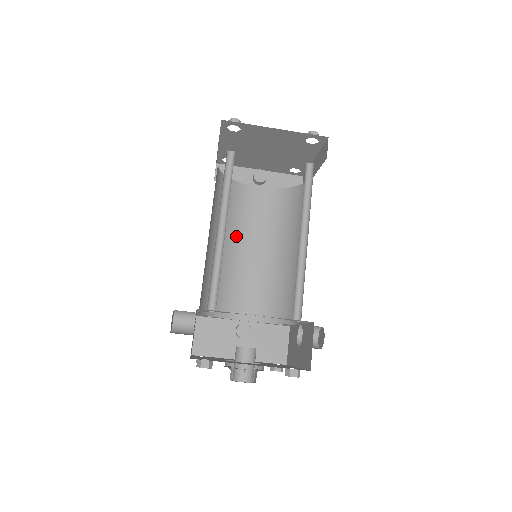
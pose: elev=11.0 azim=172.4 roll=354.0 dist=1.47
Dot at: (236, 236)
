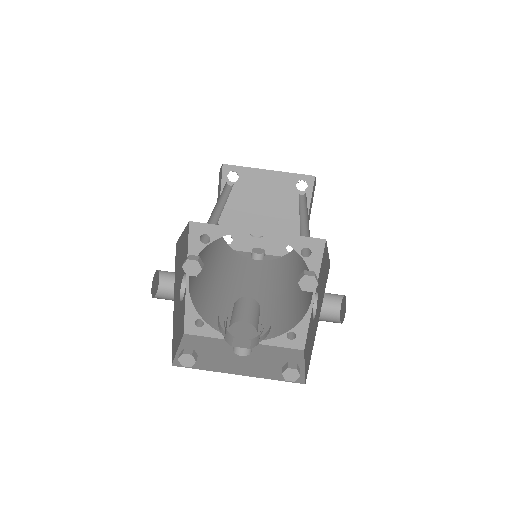
Dot at: (234, 281)
